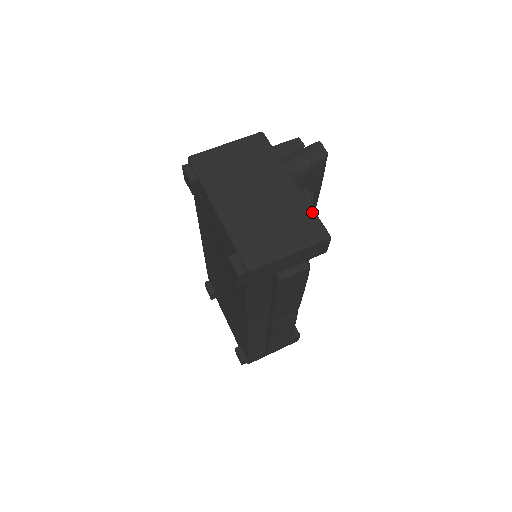
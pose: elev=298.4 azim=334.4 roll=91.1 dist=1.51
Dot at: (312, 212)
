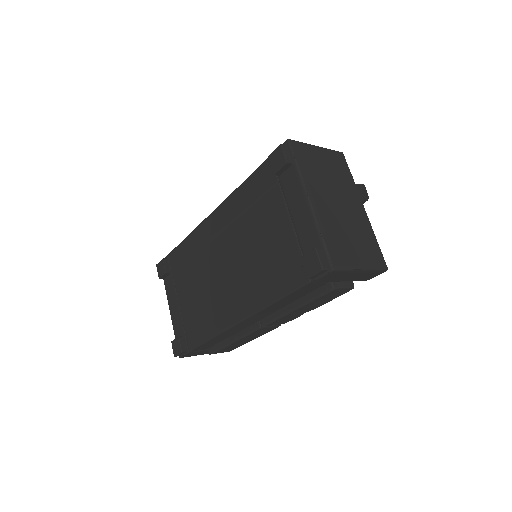
Dot at: (377, 242)
